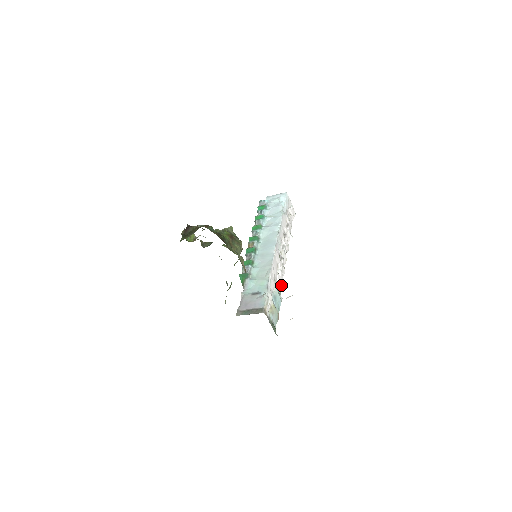
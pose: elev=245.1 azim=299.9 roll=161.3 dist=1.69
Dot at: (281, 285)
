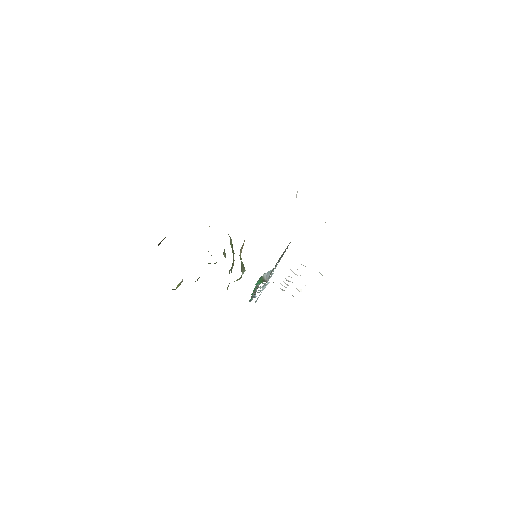
Dot at: occluded
